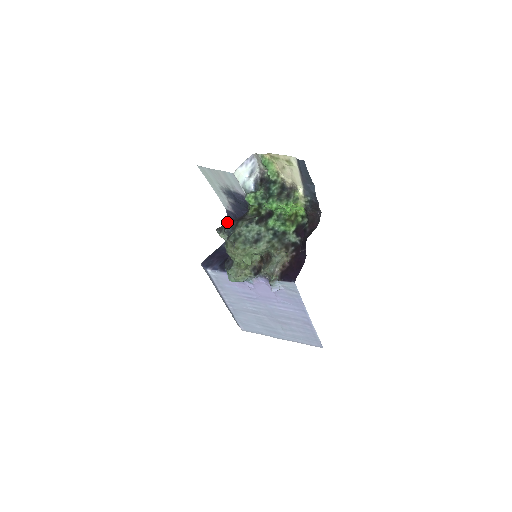
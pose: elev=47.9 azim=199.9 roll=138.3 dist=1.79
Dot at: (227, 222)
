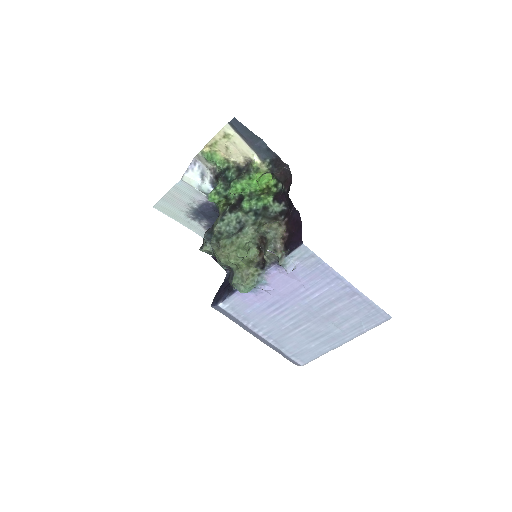
Dot at: occluded
